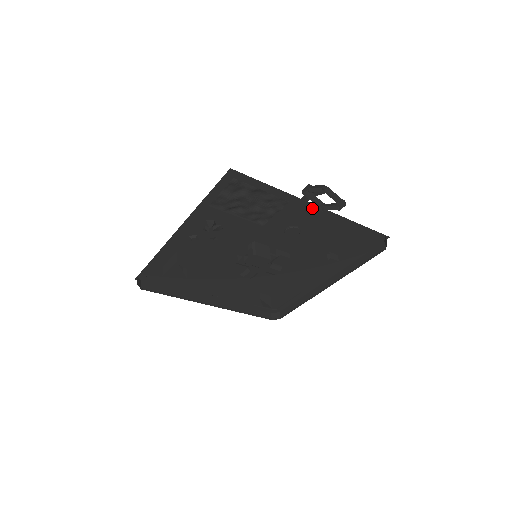
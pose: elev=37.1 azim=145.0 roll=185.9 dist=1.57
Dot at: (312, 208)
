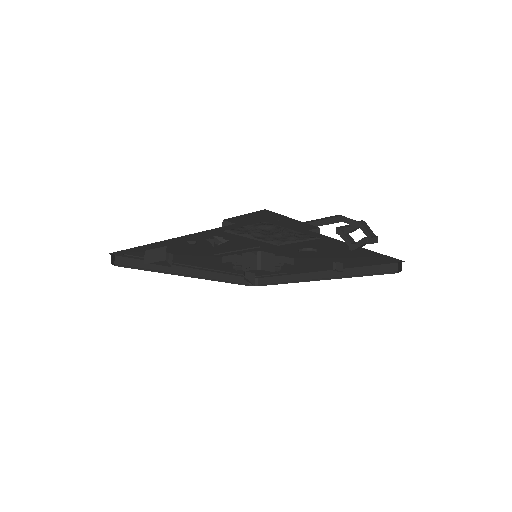
Dot at: (341, 243)
